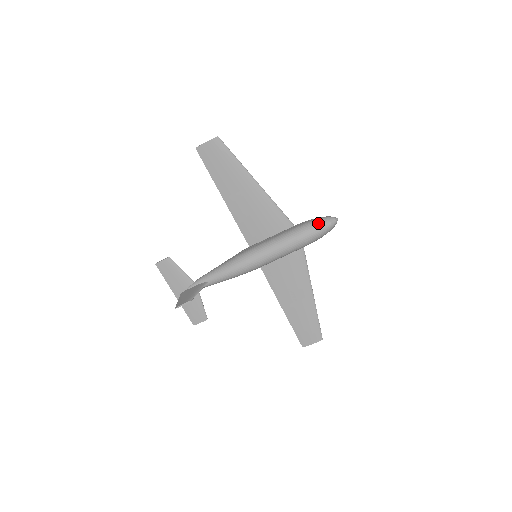
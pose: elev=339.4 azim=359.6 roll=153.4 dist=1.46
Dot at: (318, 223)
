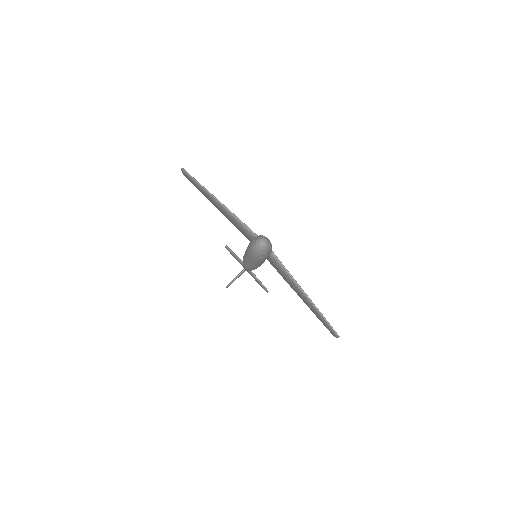
Dot at: (251, 245)
